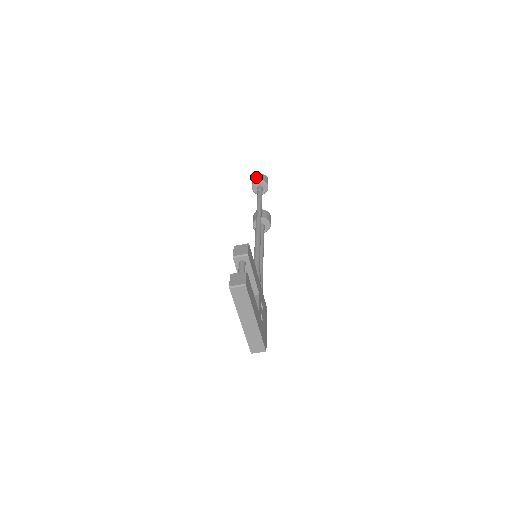
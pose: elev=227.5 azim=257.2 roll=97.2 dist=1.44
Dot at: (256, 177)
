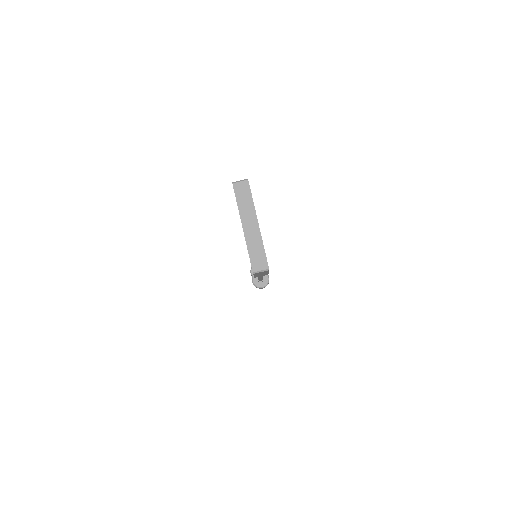
Dot at: occluded
